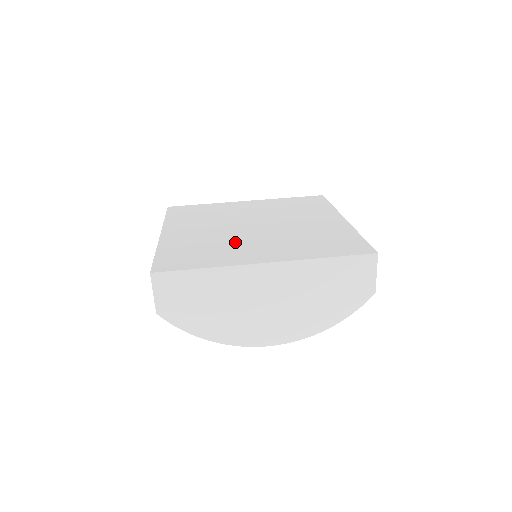
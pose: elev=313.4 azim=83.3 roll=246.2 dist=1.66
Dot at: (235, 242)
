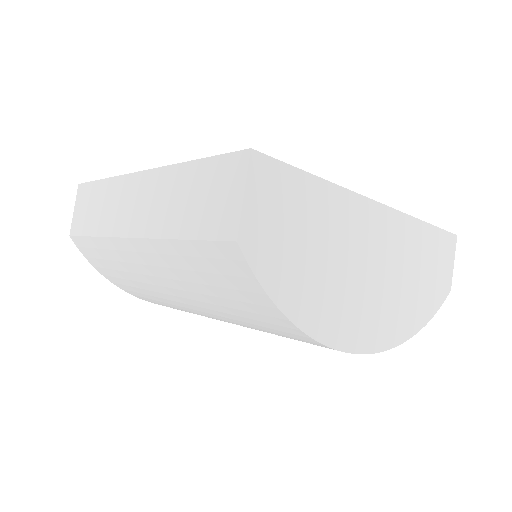
Dot at: occluded
